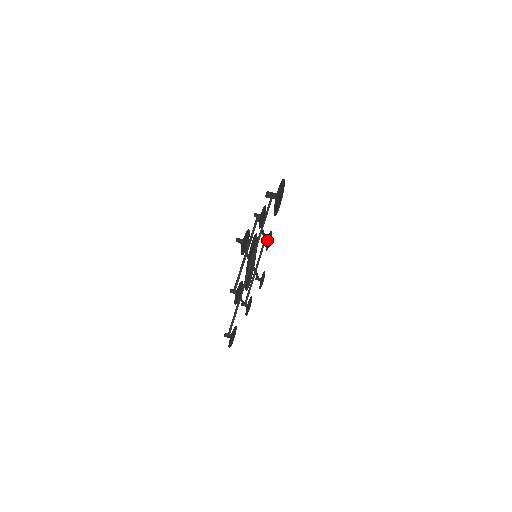
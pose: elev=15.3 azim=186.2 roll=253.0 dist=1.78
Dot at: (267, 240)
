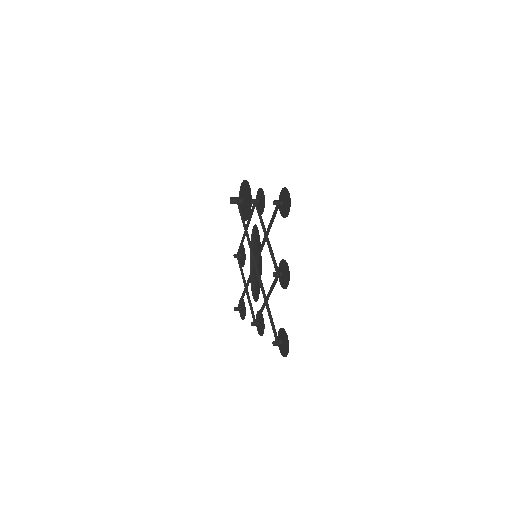
Dot at: (244, 252)
